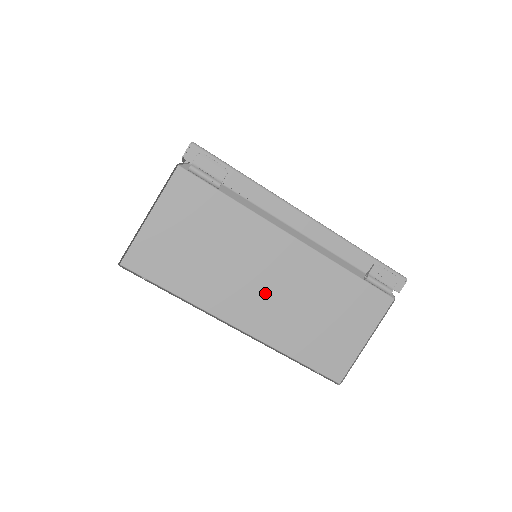
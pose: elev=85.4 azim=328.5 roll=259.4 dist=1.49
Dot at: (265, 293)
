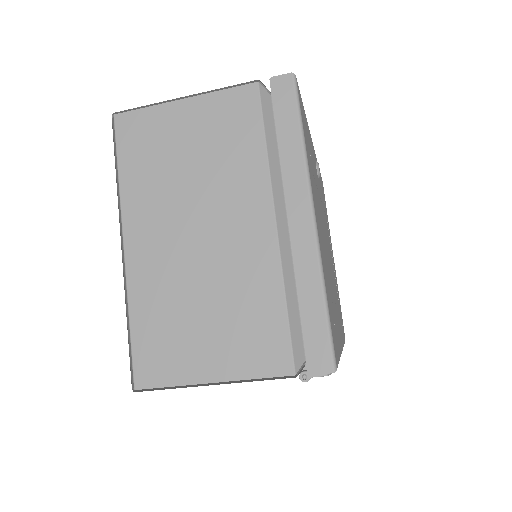
Dot at: occluded
